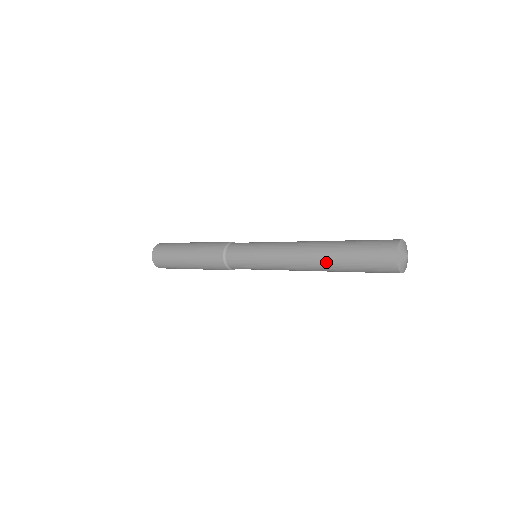
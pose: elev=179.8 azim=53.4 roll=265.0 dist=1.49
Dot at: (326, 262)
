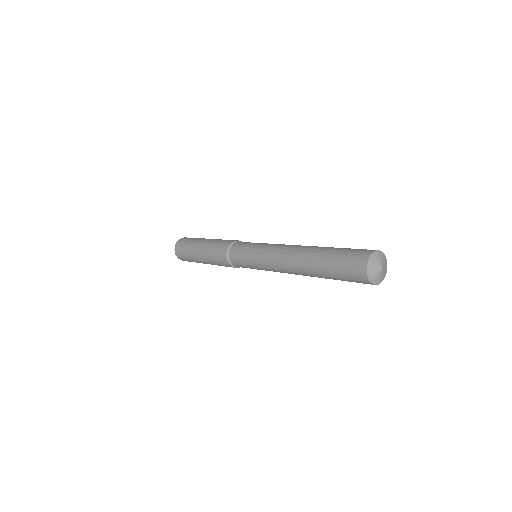
Dot at: (308, 268)
